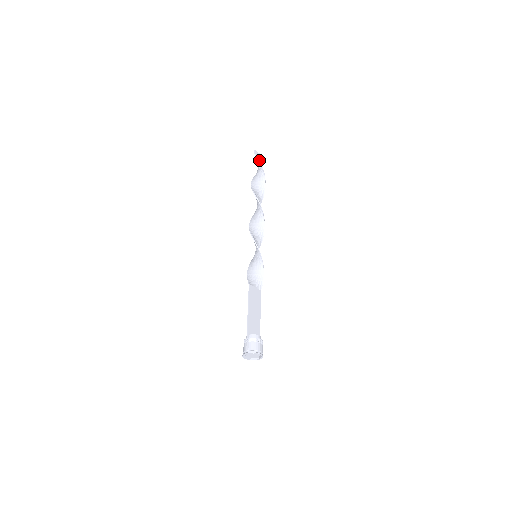
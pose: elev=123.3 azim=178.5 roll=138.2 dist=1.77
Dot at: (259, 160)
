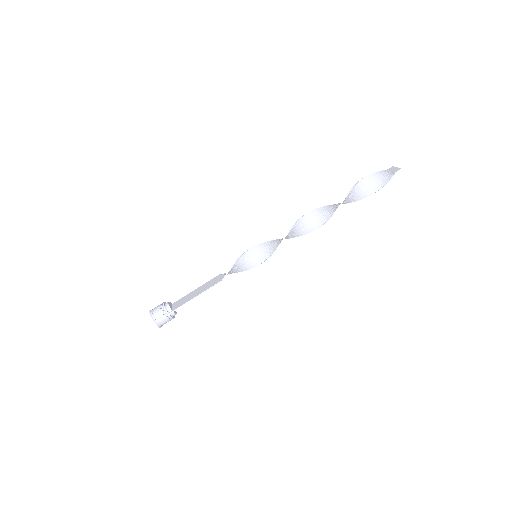
Dot at: (387, 175)
